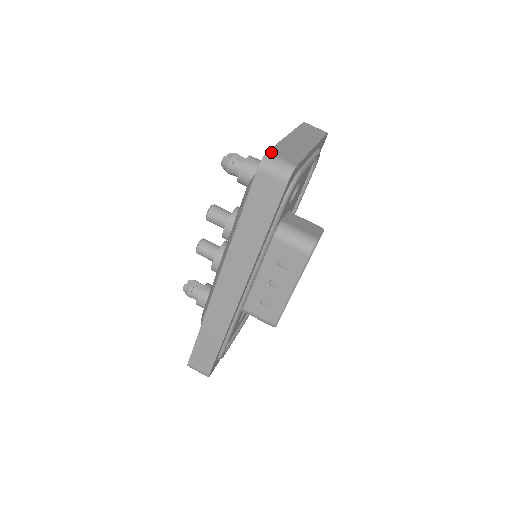
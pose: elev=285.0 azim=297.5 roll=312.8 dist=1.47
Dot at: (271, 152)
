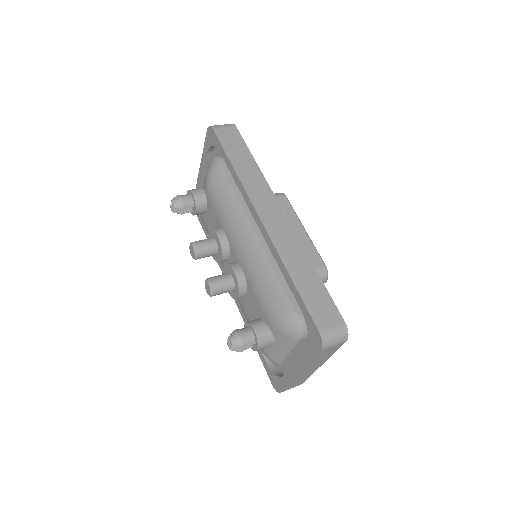
Dot at: occluded
